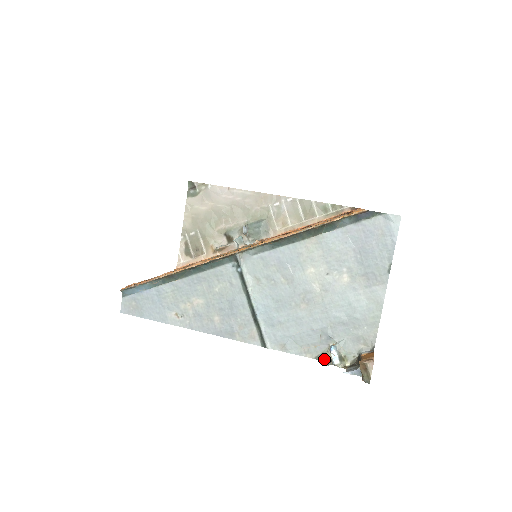
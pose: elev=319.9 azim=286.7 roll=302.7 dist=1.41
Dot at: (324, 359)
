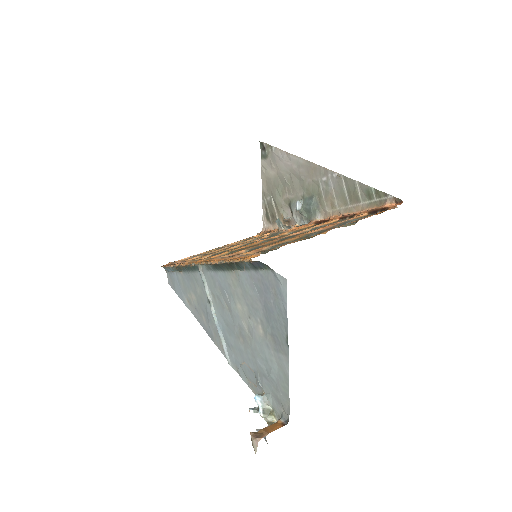
Dot at: occluded
